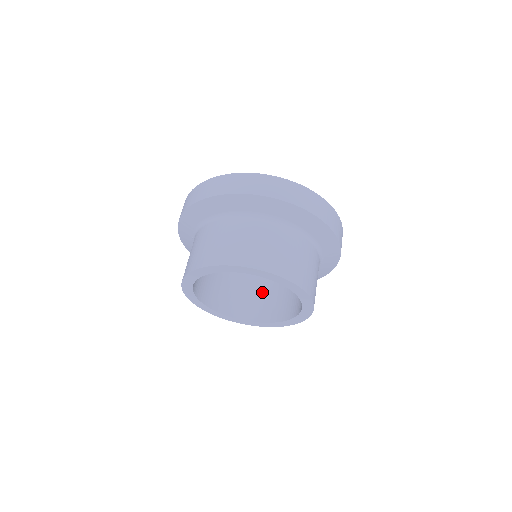
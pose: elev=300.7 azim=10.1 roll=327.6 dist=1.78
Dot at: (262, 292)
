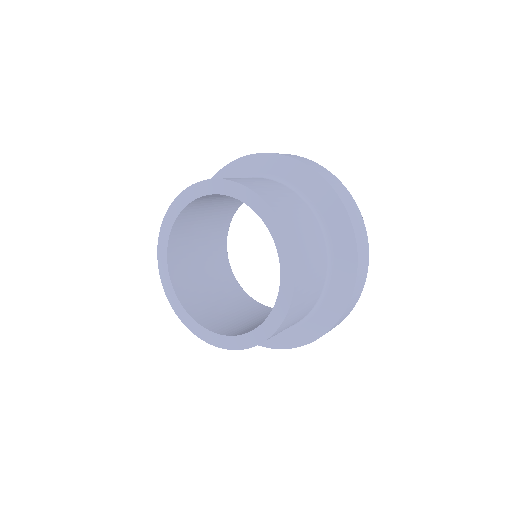
Dot at: occluded
